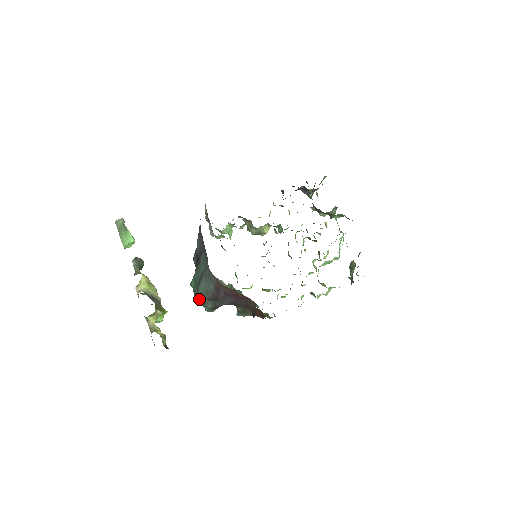
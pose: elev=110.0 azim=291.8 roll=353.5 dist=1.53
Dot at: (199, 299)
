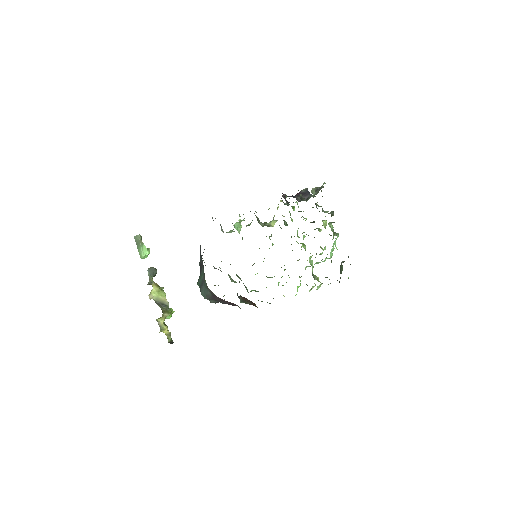
Dot at: occluded
